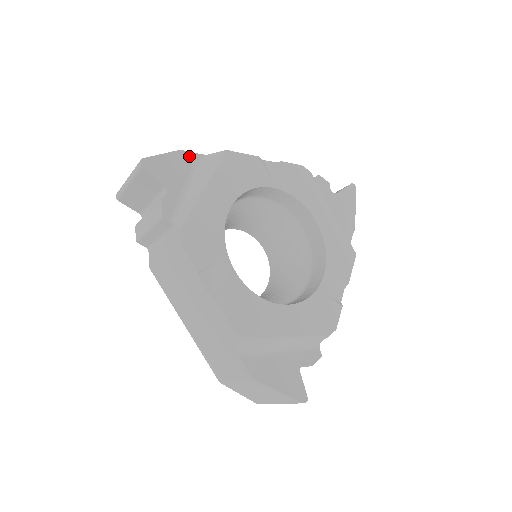
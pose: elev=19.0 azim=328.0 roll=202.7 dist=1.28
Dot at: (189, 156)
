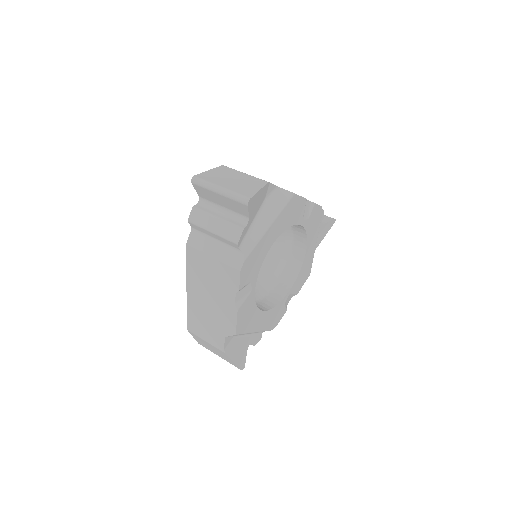
Dot at: (269, 187)
